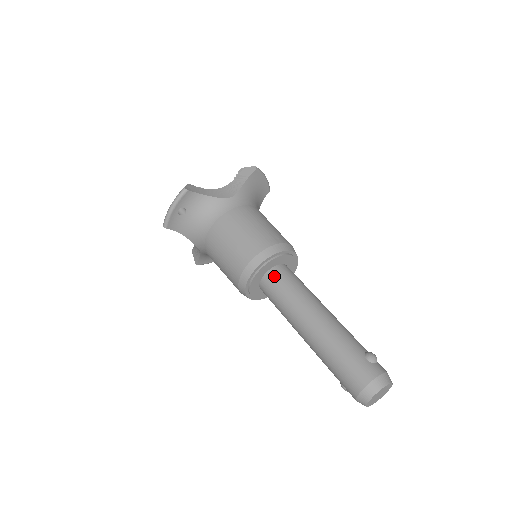
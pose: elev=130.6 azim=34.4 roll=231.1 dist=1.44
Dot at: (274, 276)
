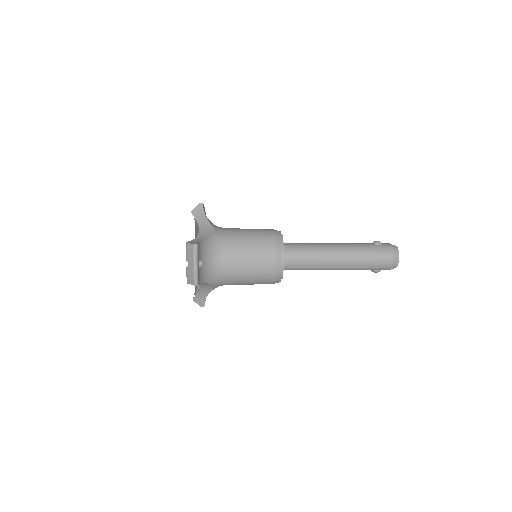
Dot at: (290, 252)
